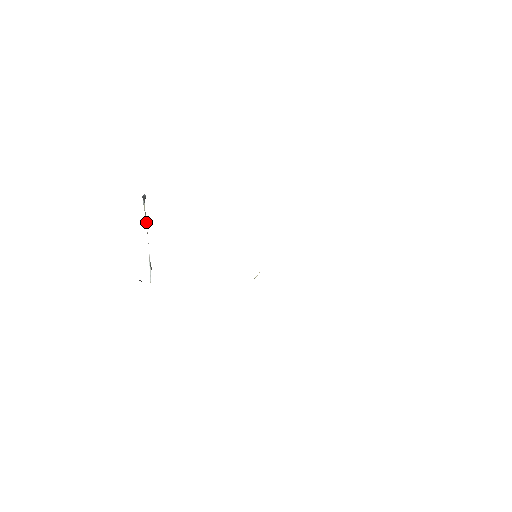
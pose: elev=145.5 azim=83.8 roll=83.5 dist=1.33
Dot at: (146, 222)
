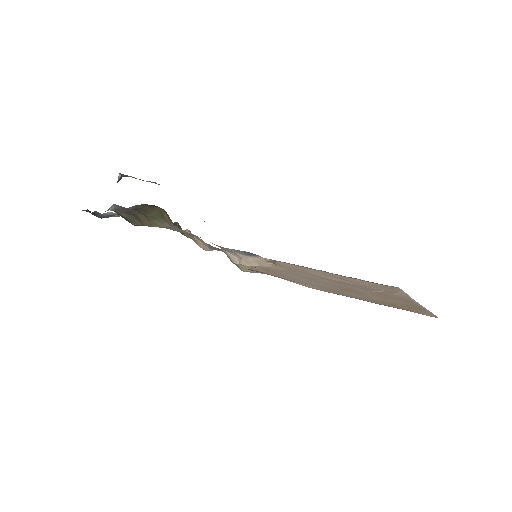
Dot at: (132, 177)
